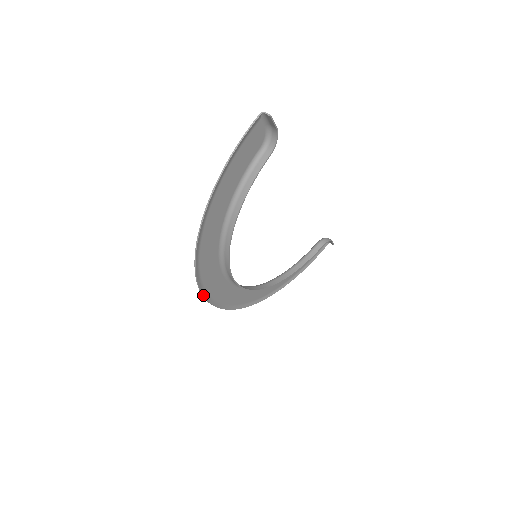
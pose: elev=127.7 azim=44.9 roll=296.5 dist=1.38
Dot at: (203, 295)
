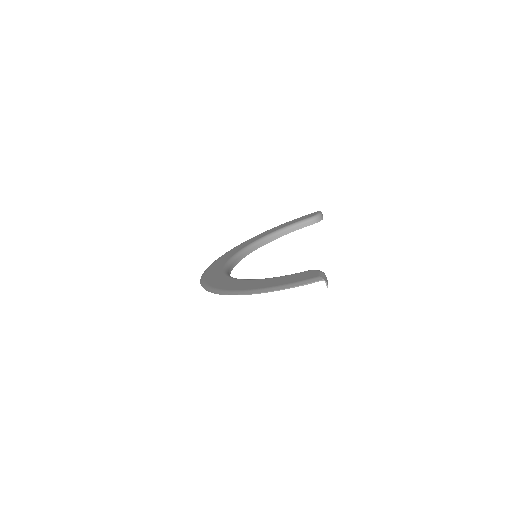
Dot at: occluded
